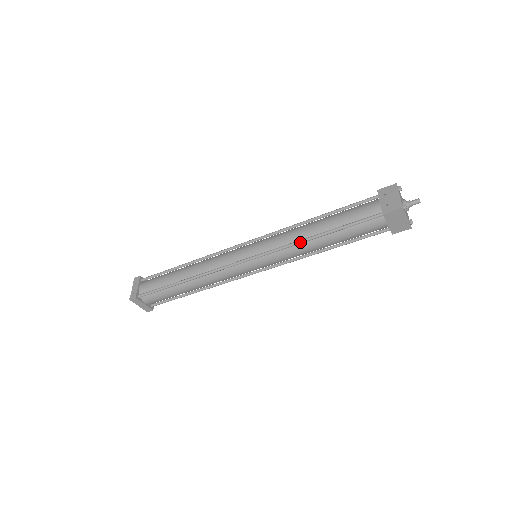
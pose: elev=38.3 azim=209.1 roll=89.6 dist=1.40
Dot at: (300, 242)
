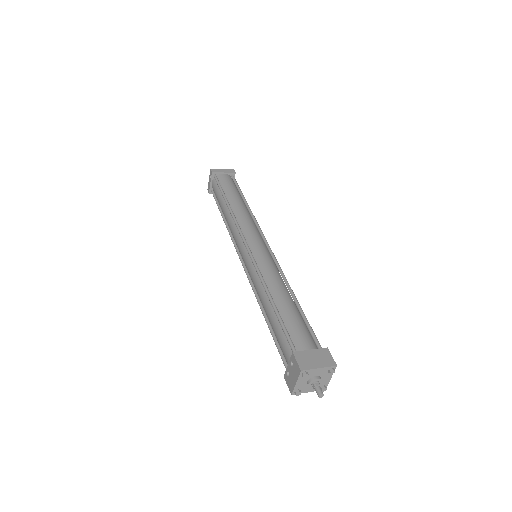
Dot at: (258, 303)
